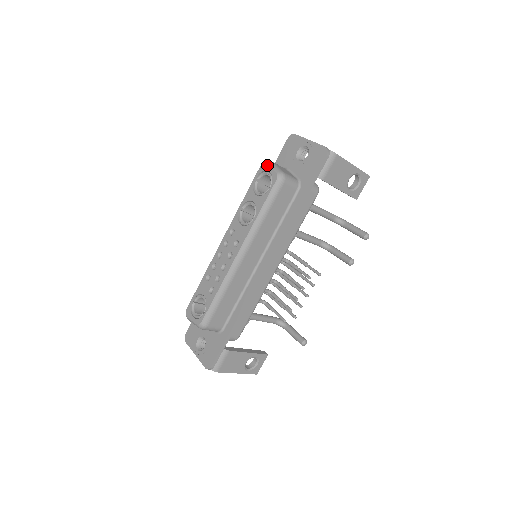
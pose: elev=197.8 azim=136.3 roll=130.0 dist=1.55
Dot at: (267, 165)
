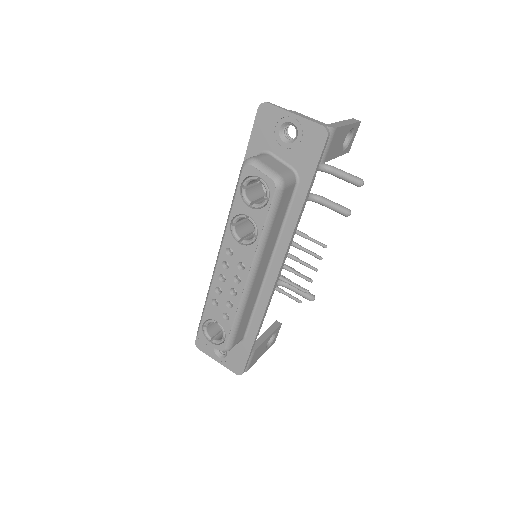
Dot at: (254, 168)
